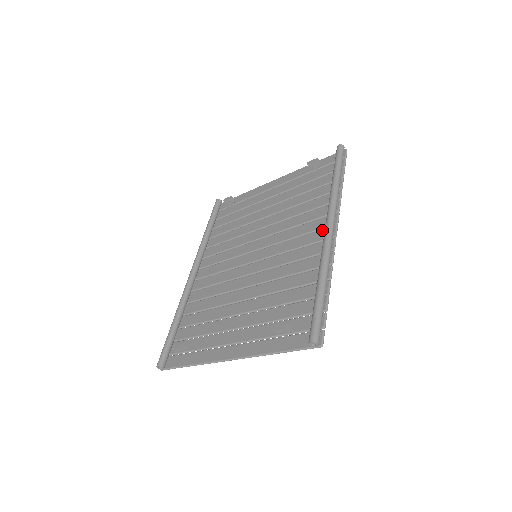
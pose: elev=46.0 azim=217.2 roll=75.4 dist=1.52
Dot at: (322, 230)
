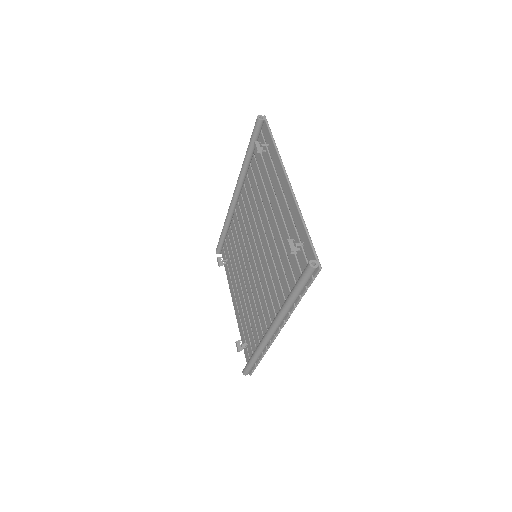
Dot at: occluded
